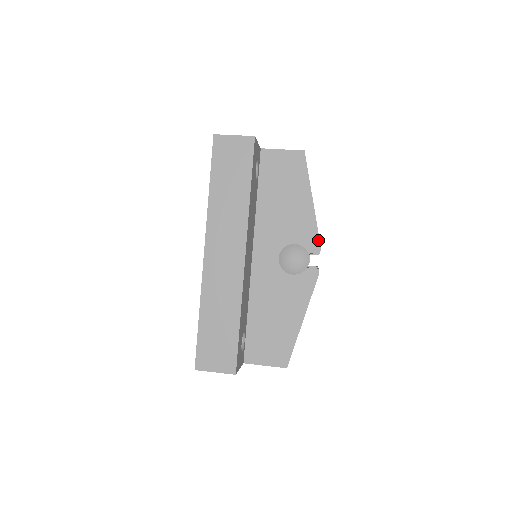
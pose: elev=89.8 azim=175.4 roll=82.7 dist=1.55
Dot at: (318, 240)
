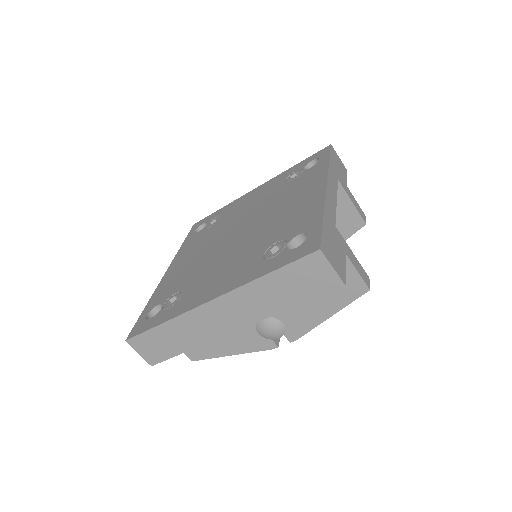
Dot at: (300, 336)
